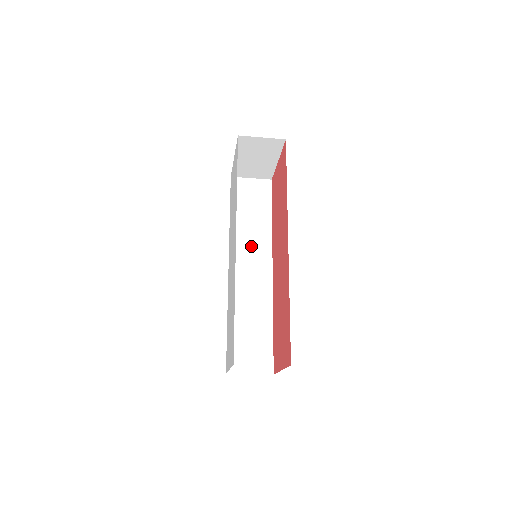
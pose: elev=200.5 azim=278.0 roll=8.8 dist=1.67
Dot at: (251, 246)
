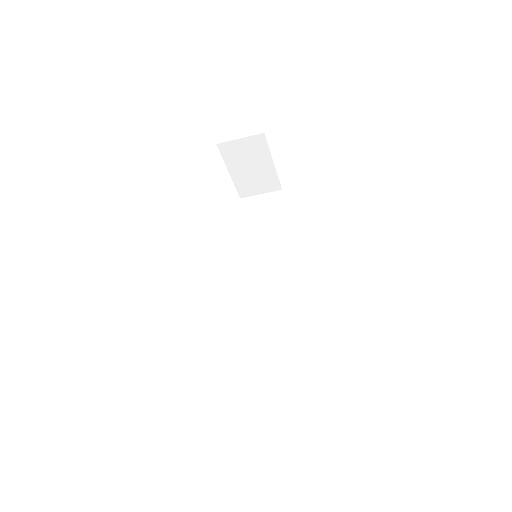
Dot at: (265, 257)
